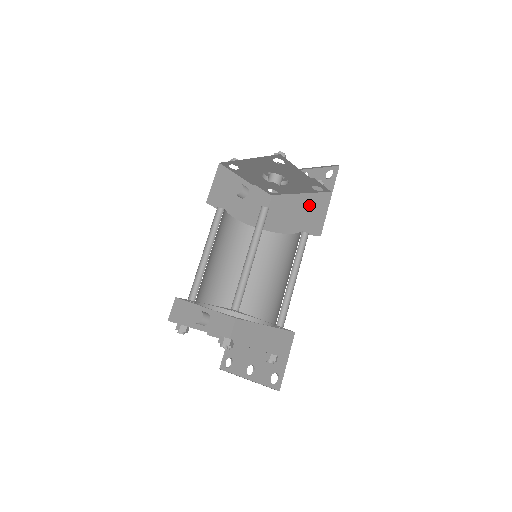
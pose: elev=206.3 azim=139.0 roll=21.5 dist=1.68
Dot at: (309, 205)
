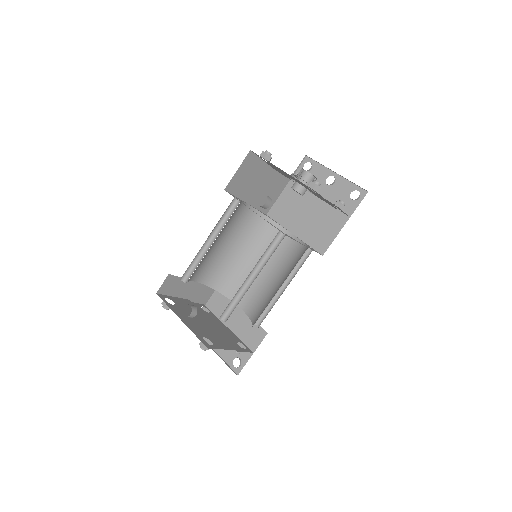
Dot at: (323, 216)
